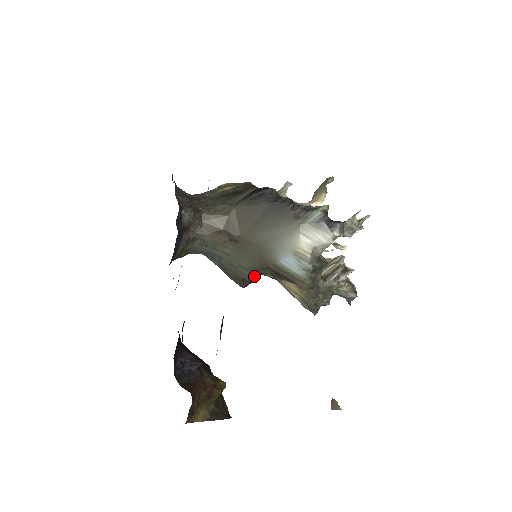
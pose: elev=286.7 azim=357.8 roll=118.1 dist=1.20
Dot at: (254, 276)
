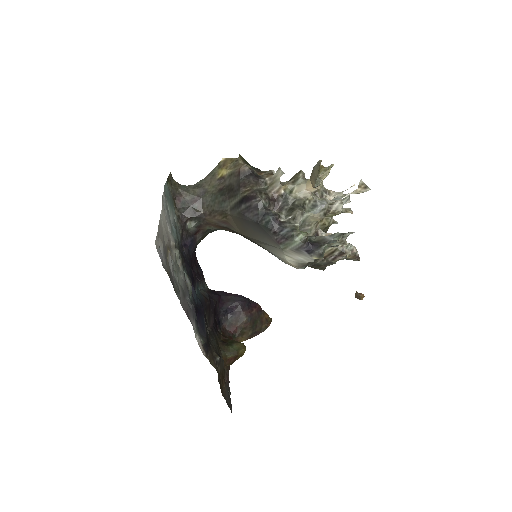
Dot at: occluded
